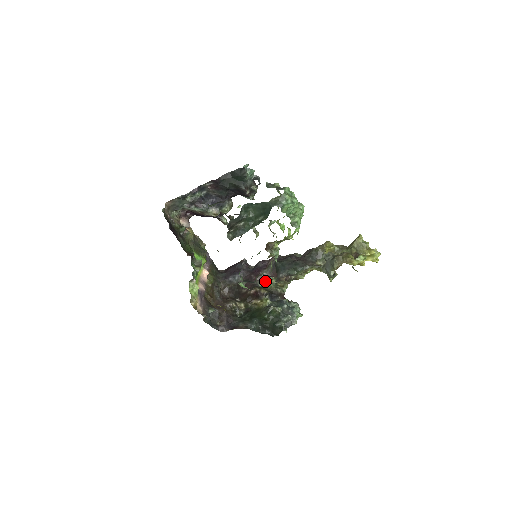
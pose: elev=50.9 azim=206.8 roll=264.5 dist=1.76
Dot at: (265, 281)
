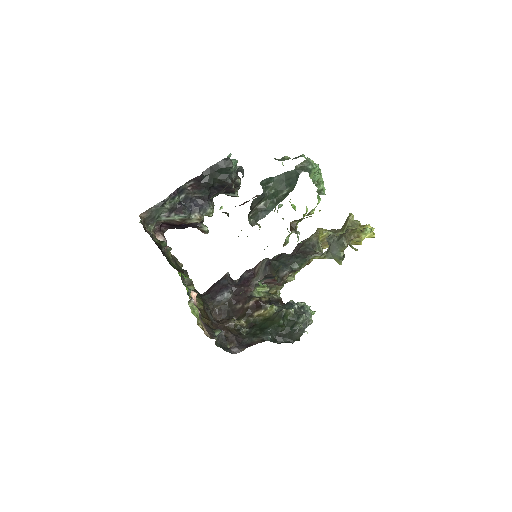
Dot at: (257, 291)
